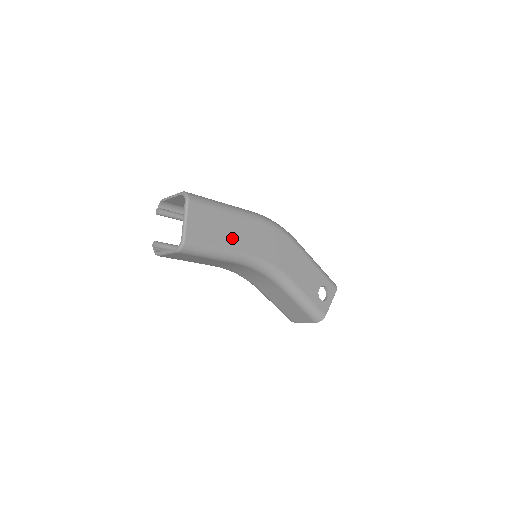
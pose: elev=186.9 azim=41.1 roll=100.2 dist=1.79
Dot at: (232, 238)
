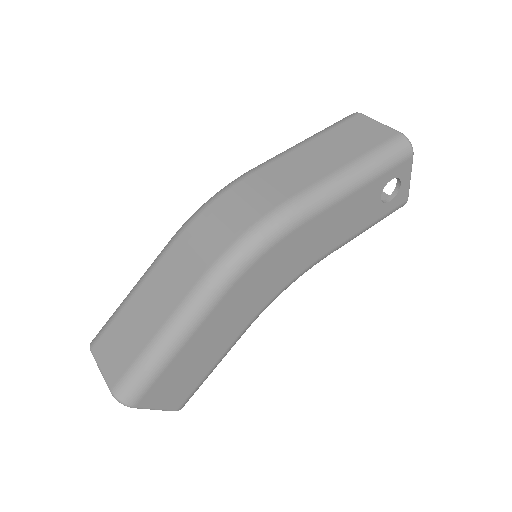
Dot at: (217, 345)
